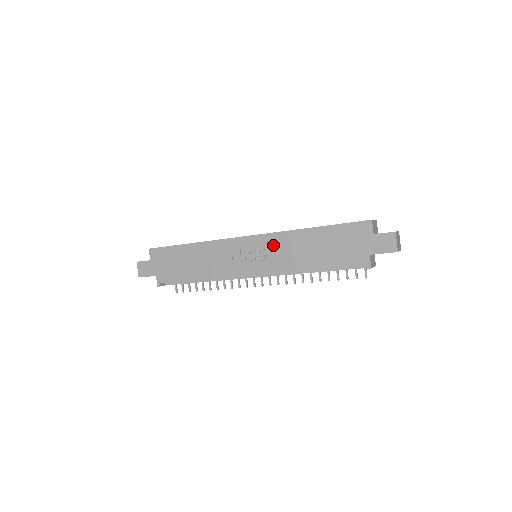
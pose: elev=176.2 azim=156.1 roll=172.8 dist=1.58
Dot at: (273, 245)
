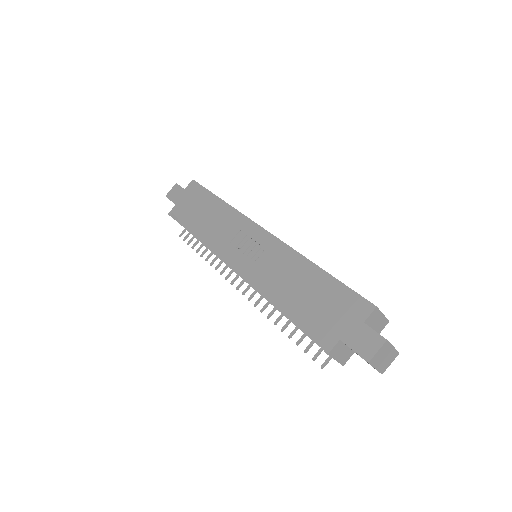
Dot at: (273, 253)
